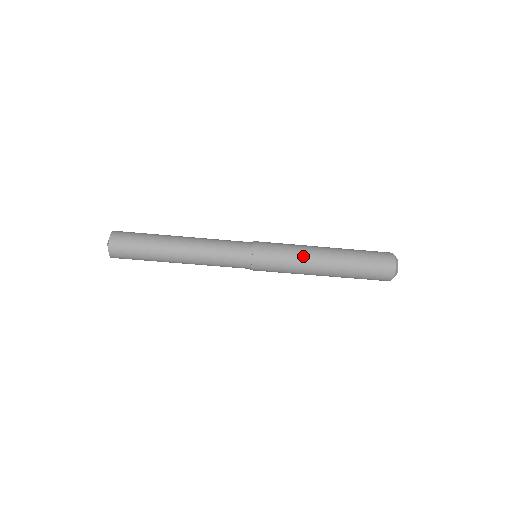
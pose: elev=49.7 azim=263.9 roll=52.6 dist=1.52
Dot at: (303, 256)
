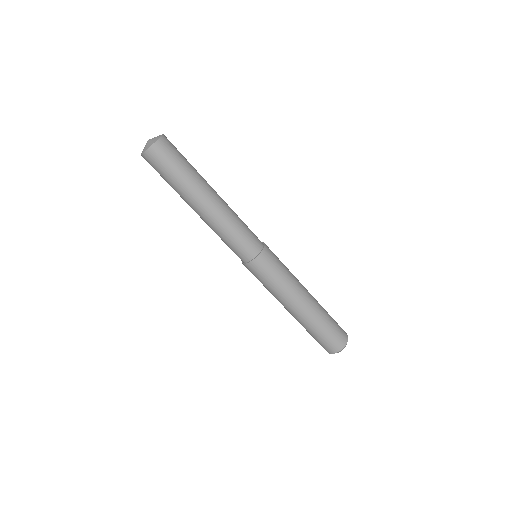
Dot at: (291, 289)
